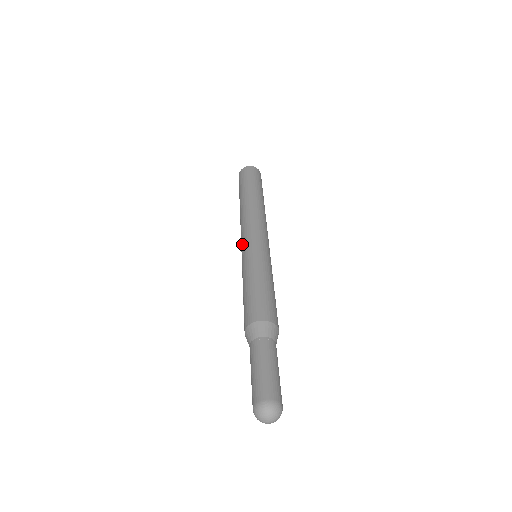
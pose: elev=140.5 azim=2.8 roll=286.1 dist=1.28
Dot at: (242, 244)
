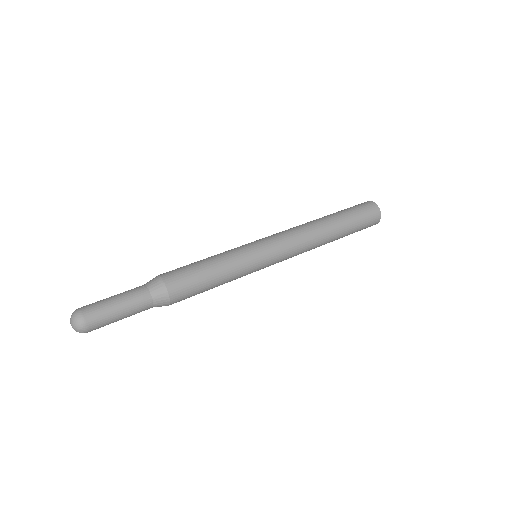
Dot at: occluded
